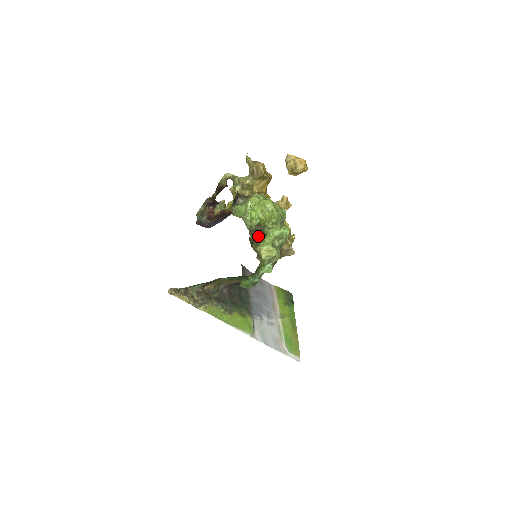
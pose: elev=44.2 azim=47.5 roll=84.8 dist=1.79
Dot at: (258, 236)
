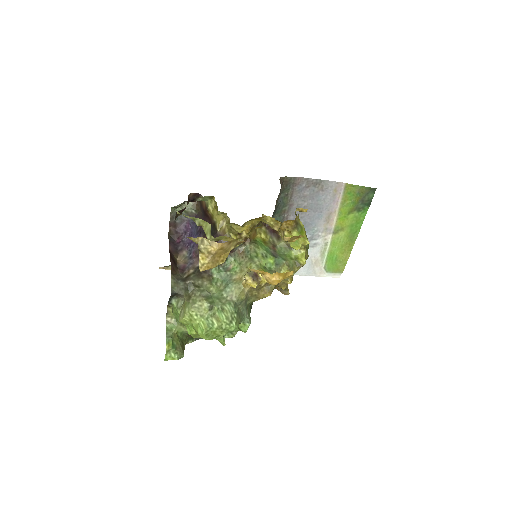
Dot at: occluded
